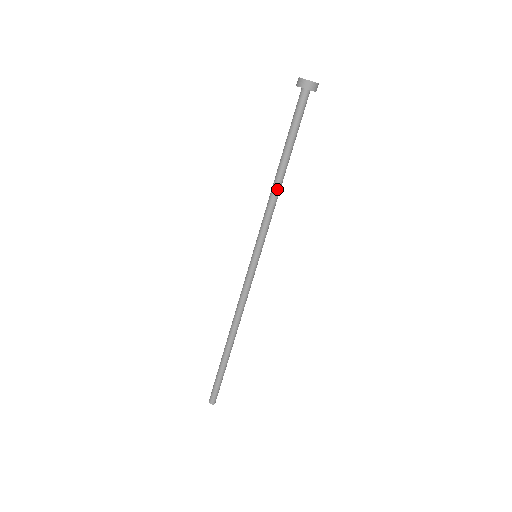
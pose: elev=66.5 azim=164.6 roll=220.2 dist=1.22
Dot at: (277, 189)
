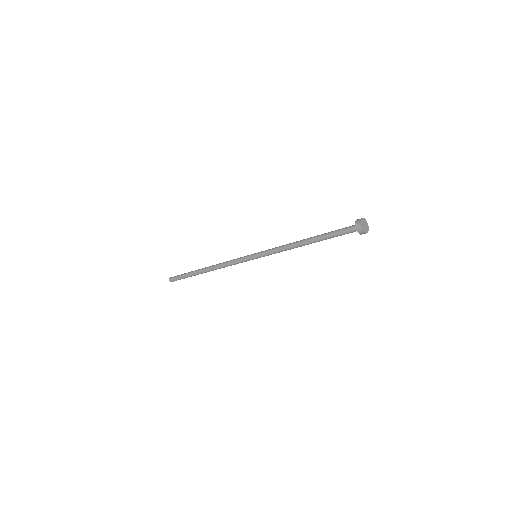
Dot at: (296, 246)
